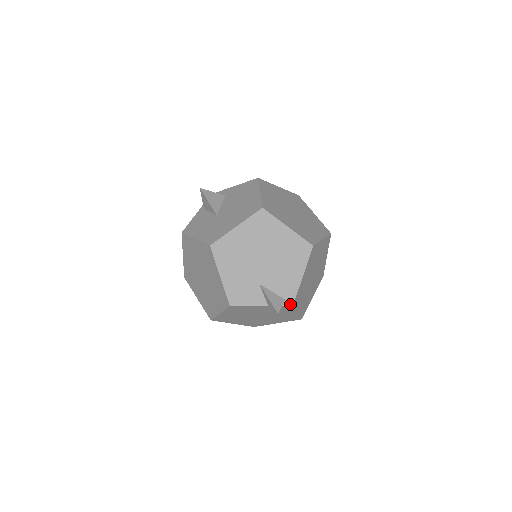
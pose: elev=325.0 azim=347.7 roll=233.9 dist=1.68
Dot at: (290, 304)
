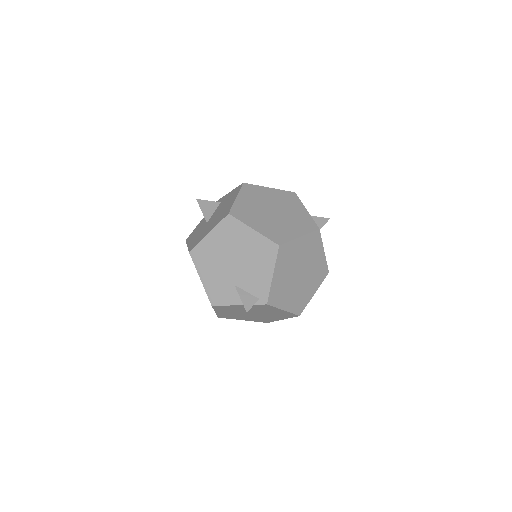
Dot at: (264, 303)
